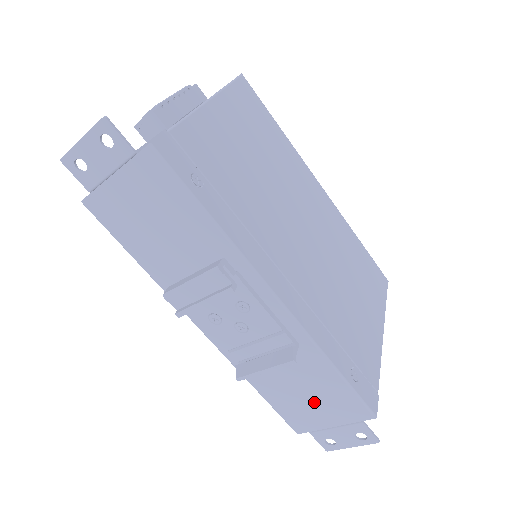
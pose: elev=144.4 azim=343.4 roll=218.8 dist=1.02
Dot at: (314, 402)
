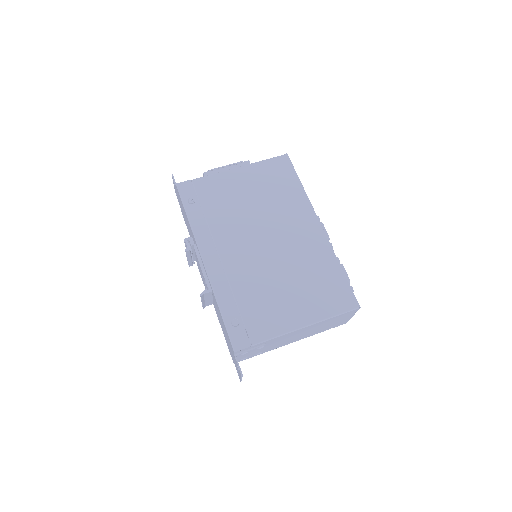
Dot at: (226, 336)
